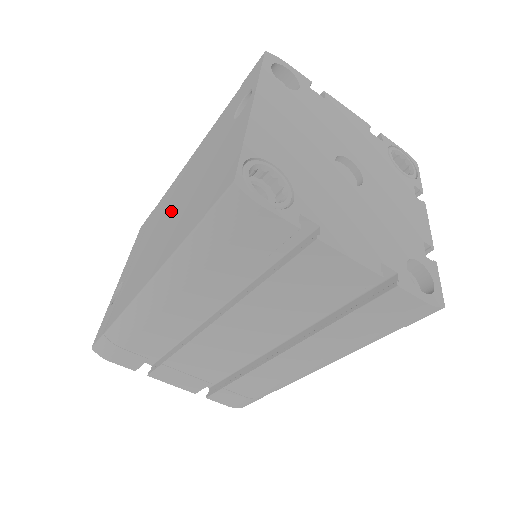
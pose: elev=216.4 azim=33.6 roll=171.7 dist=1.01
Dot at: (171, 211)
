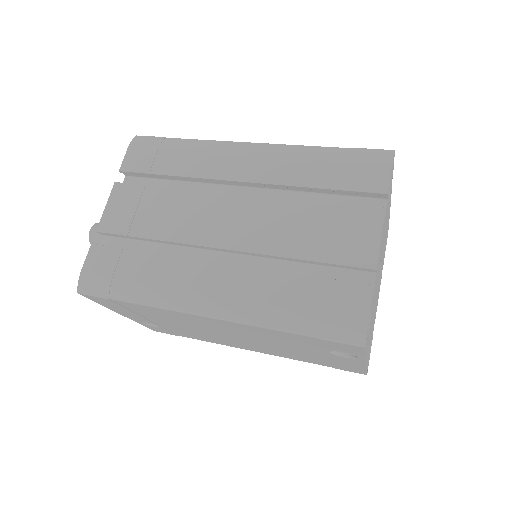
Dot at: (233, 337)
